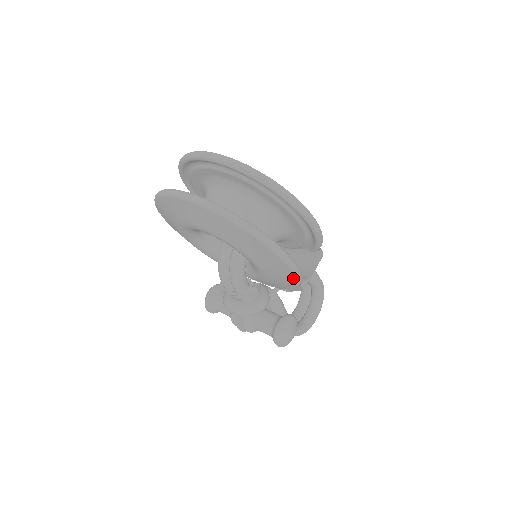
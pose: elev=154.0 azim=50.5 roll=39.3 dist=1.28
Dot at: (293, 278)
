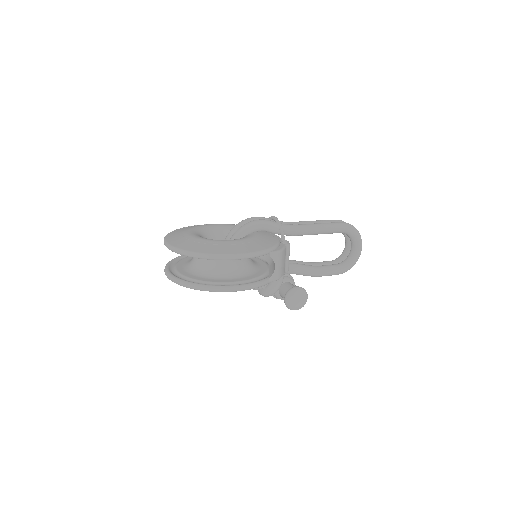
Dot at: occluded
